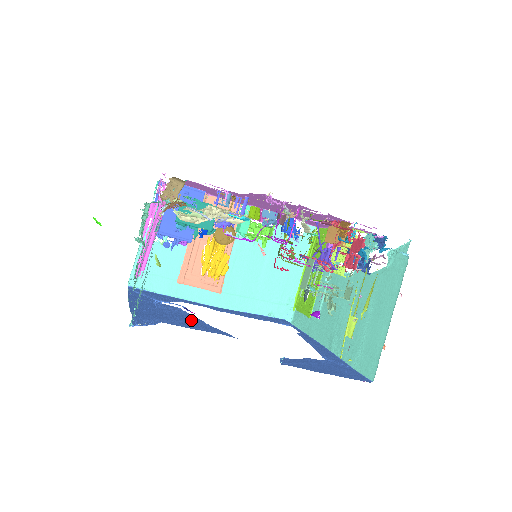
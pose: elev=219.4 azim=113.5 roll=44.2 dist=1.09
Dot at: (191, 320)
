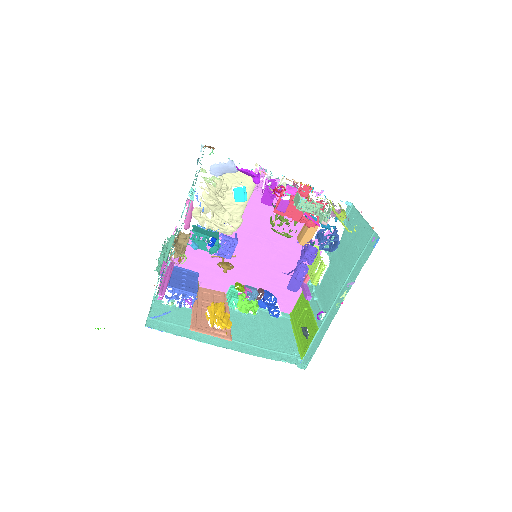
Dot at: occluded
